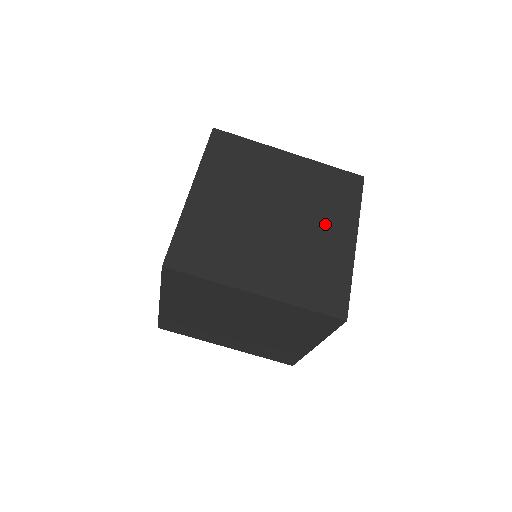
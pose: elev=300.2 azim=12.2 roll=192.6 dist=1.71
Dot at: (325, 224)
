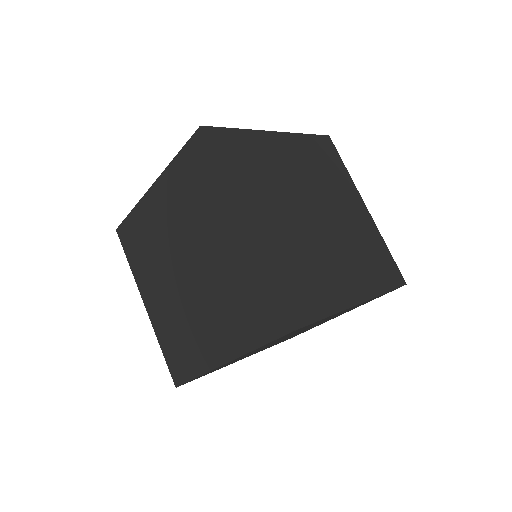
Dot at: occluded
